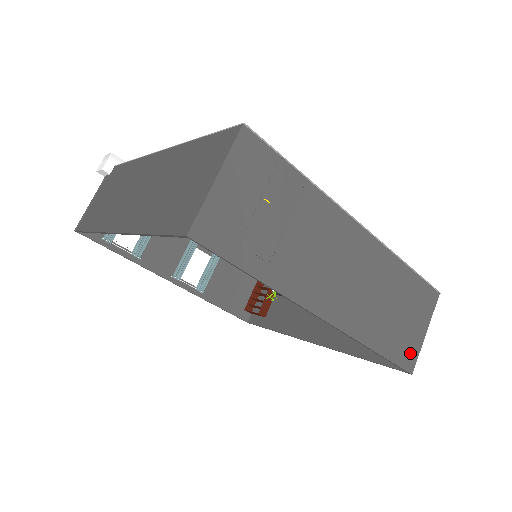
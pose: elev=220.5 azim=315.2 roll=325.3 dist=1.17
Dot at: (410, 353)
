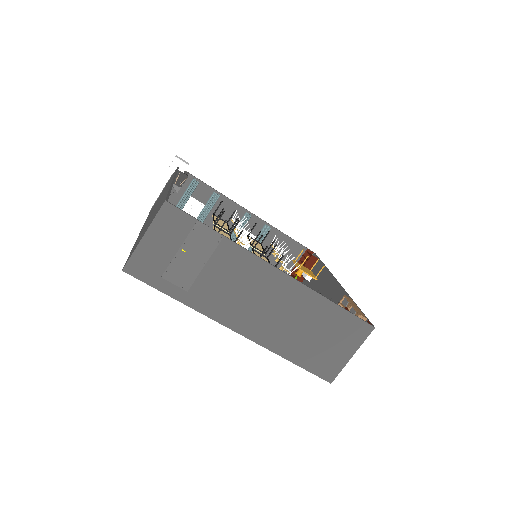
Dot at: (330, 368)
